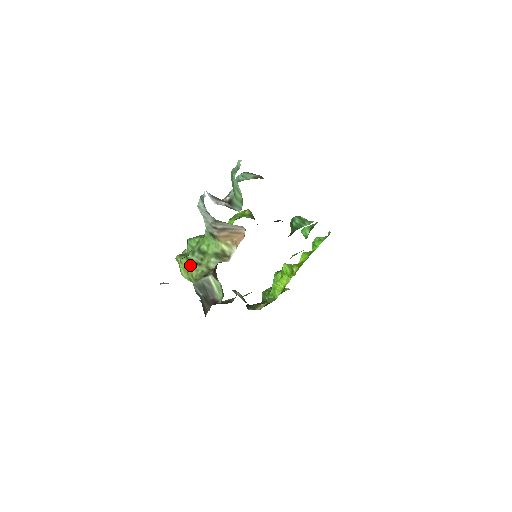
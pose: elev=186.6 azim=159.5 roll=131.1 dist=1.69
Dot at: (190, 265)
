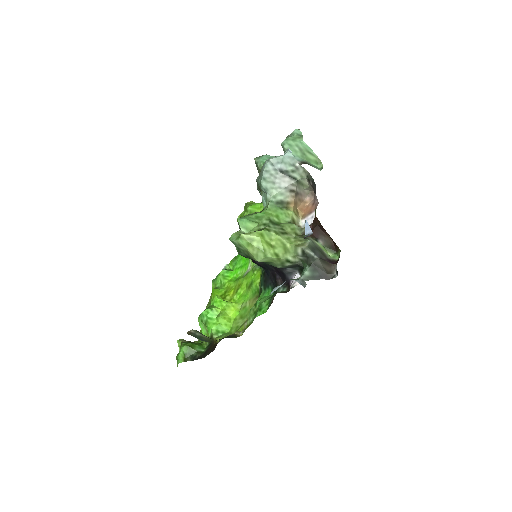
Dot at: (276, 235)
